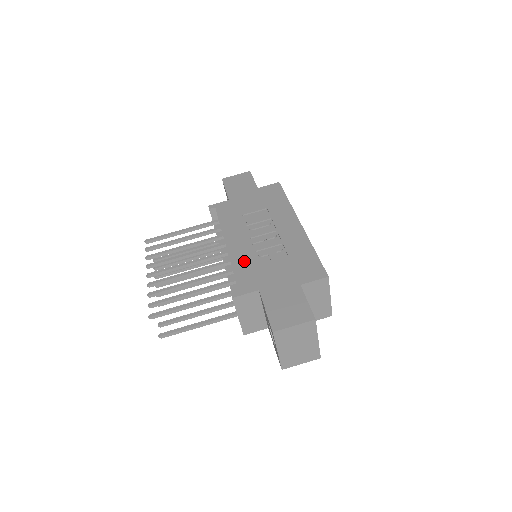
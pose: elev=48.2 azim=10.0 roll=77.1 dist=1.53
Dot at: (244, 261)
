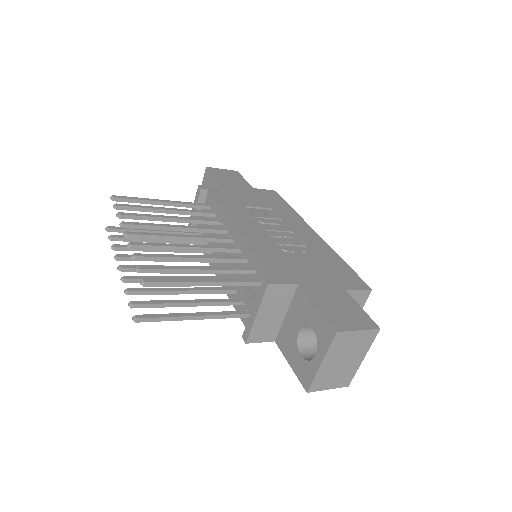
Dot at: (267, 250)
